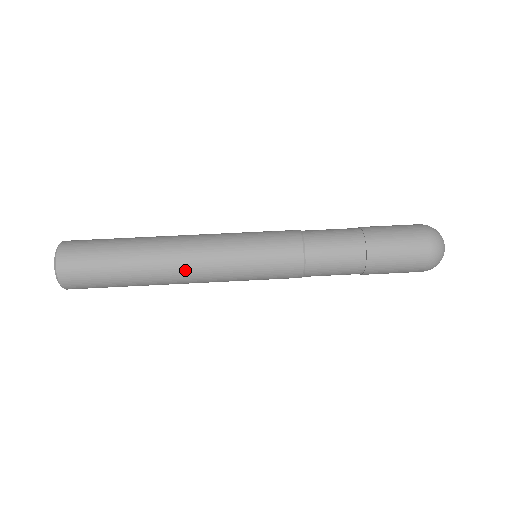
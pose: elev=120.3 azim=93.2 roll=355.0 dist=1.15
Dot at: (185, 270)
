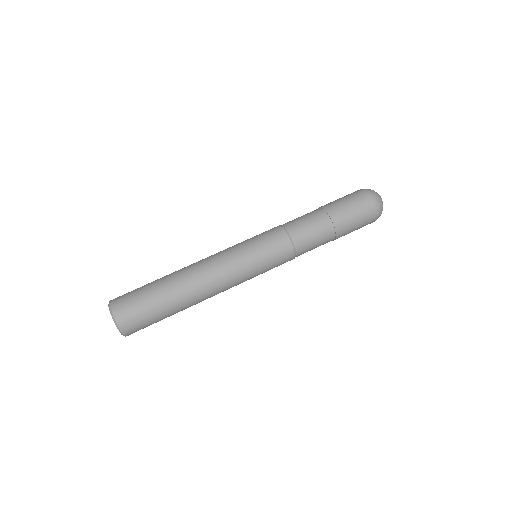
Dot at: (210, 281)
